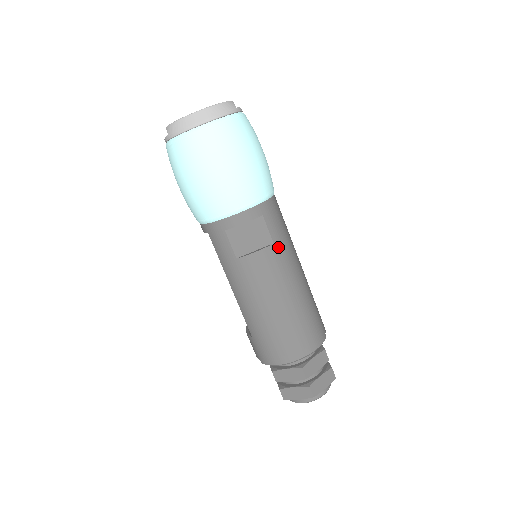
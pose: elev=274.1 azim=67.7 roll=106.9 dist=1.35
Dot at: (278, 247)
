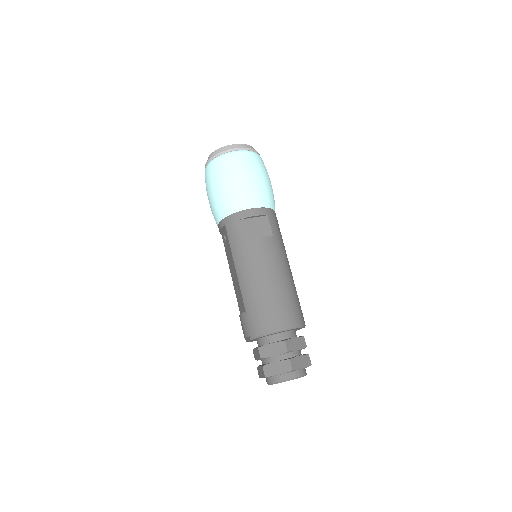
Dot at: (276, 240)
